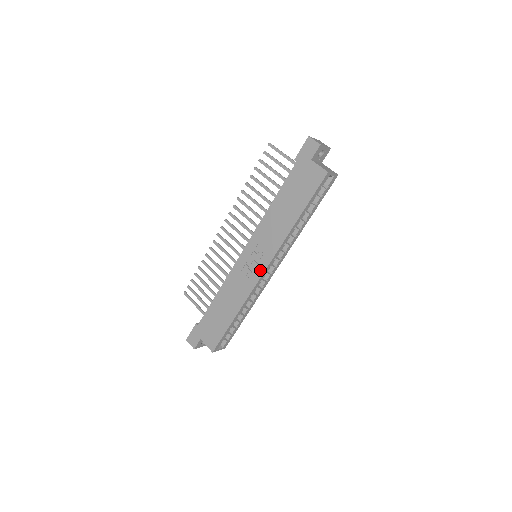
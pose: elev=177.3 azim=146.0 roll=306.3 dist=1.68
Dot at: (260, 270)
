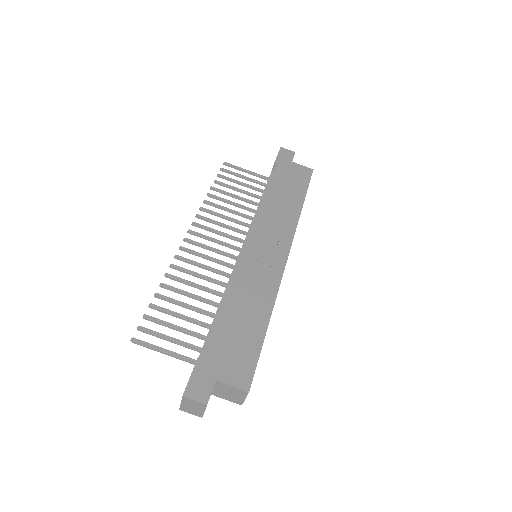
Dot at: (282, 256)
